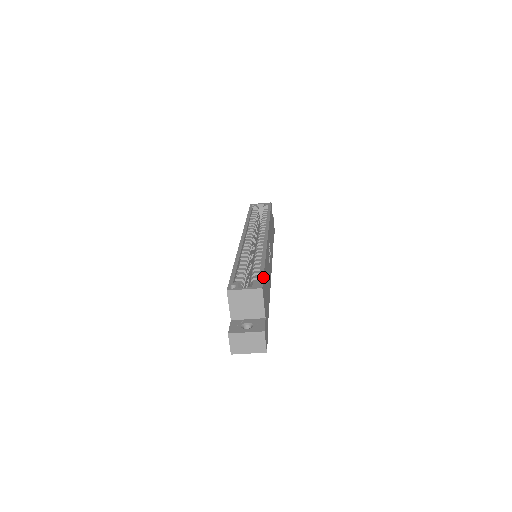
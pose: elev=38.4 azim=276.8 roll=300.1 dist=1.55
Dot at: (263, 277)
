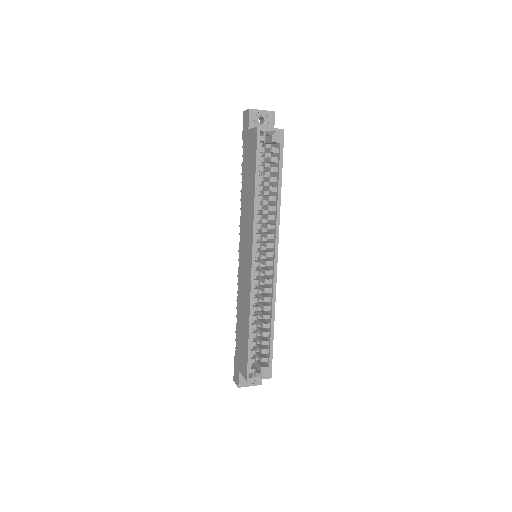
Dot at: occluded
